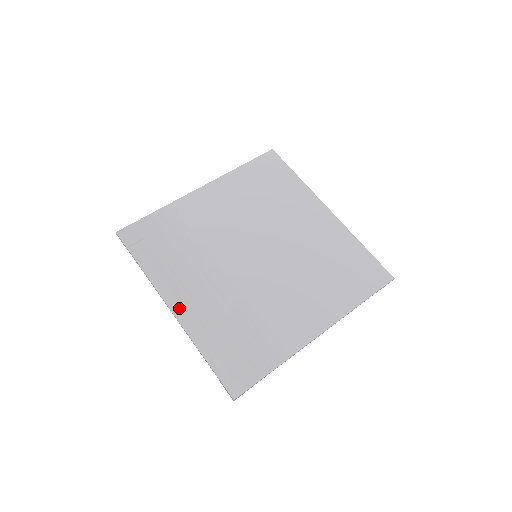
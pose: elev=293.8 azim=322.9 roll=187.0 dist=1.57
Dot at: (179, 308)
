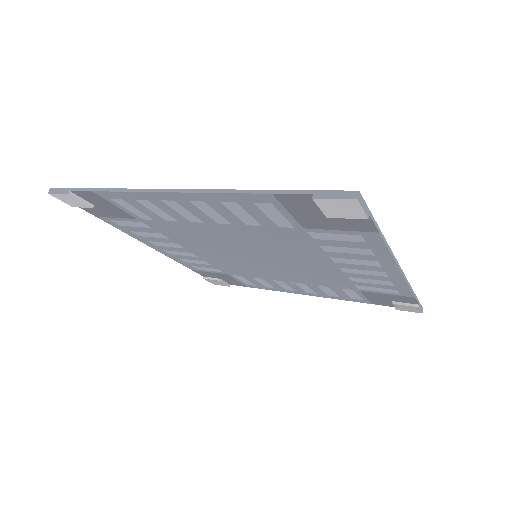
Dot at: occluded
